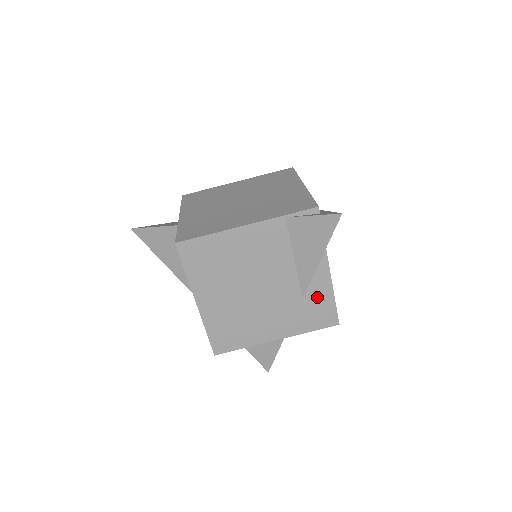
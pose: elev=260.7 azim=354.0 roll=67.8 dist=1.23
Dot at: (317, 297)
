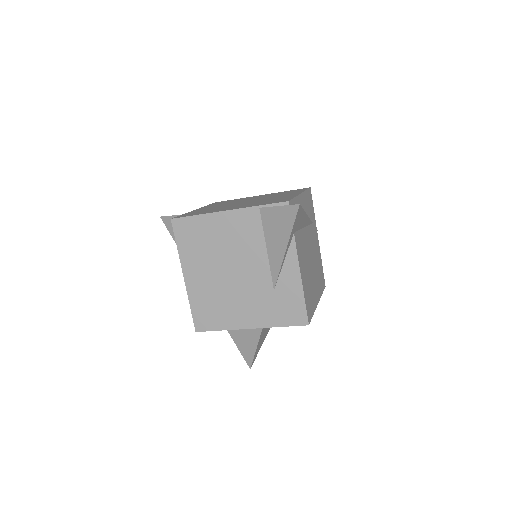
Dot at: (287, 291)
